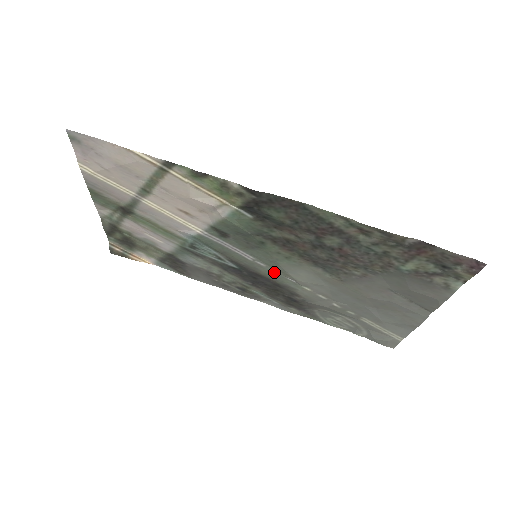
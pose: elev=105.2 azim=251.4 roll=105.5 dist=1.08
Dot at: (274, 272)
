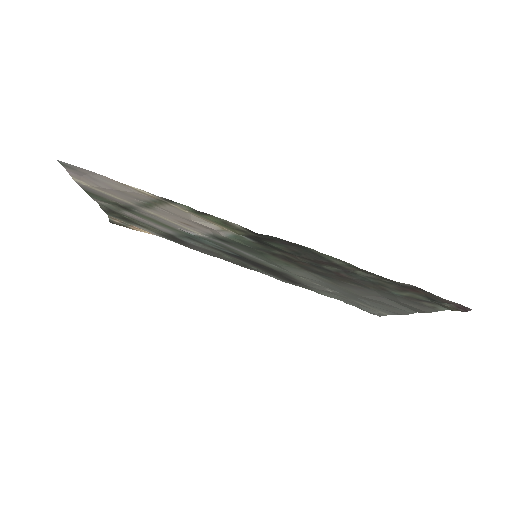
Dot at: (273, 265)
